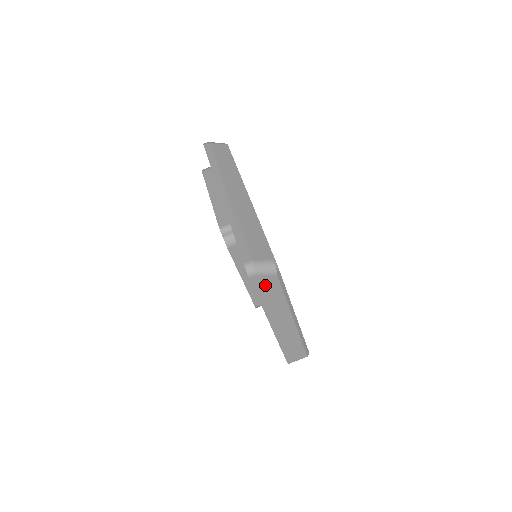
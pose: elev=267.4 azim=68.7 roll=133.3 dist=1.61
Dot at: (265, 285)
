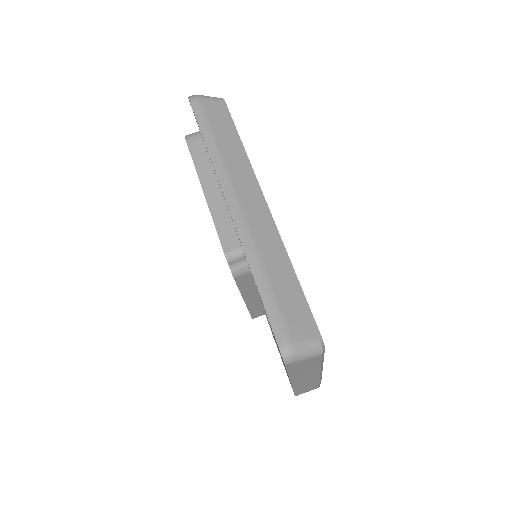
Dot at: (302, 364)
